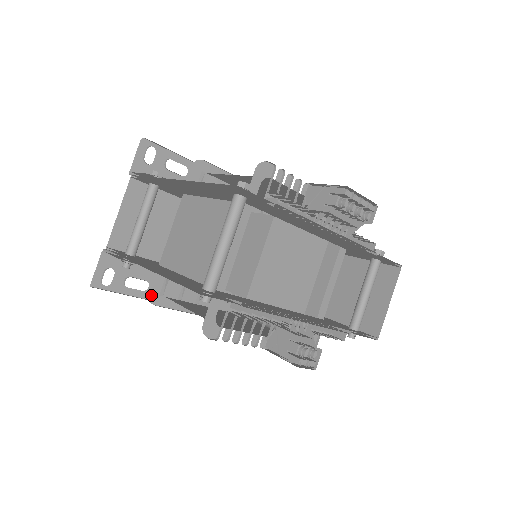
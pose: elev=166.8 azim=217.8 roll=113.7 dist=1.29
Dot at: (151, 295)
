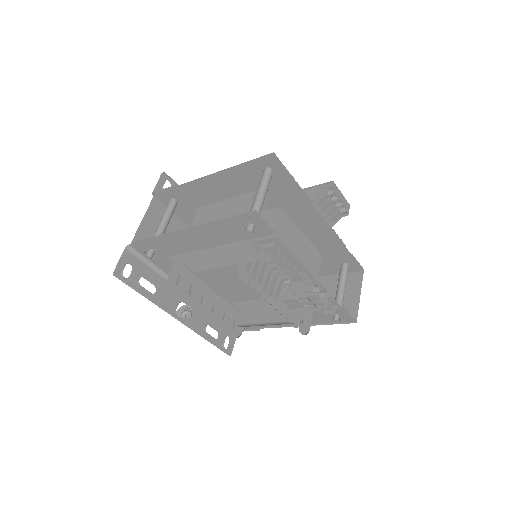
Dot at: (170, 281)
